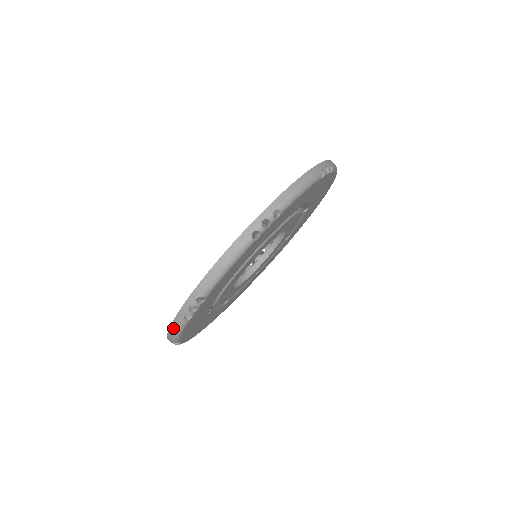
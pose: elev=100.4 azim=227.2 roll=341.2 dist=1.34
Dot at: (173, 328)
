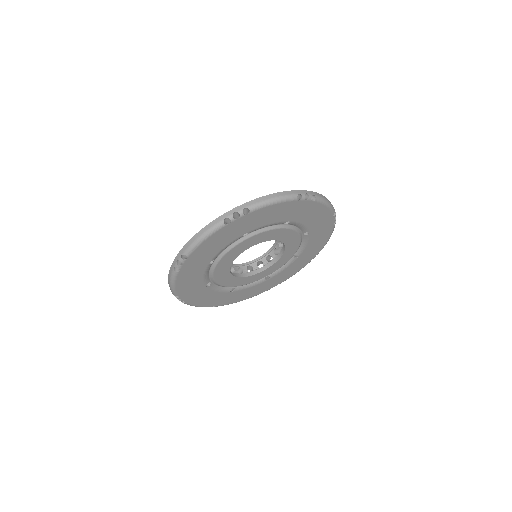
Dot at: (169, 277)
